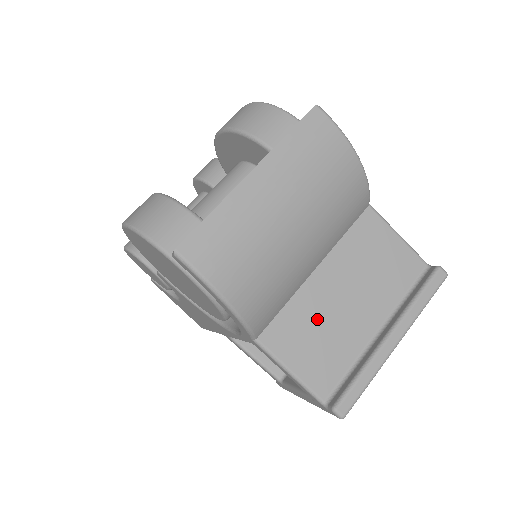
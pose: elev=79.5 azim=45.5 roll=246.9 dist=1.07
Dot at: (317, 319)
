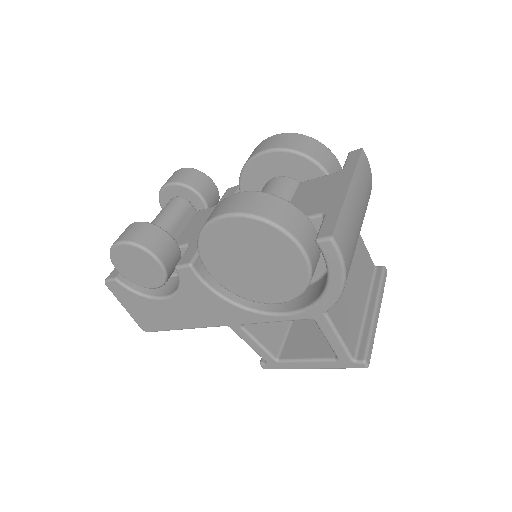
Dot at: (346, 299)
